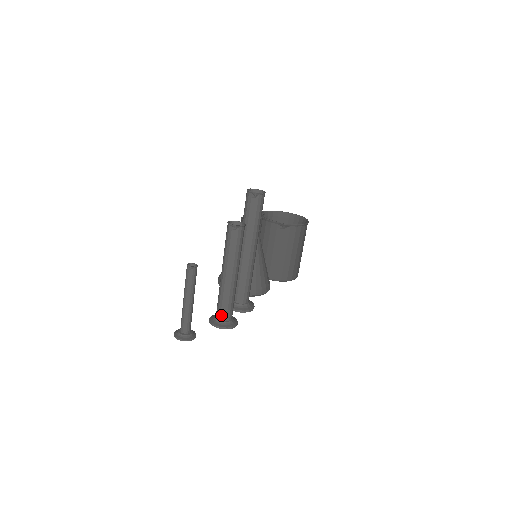
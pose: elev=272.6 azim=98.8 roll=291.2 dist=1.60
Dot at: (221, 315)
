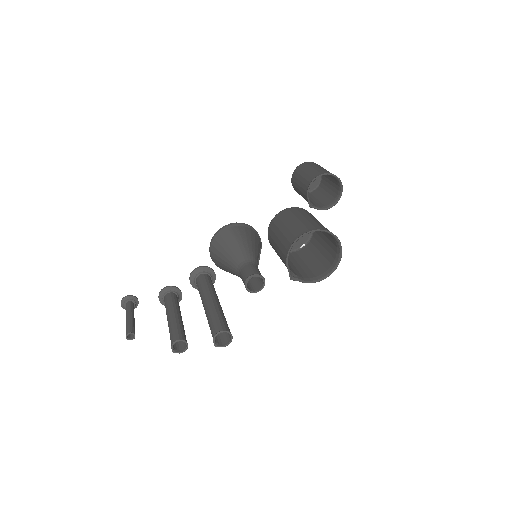
Dot at: occluded
